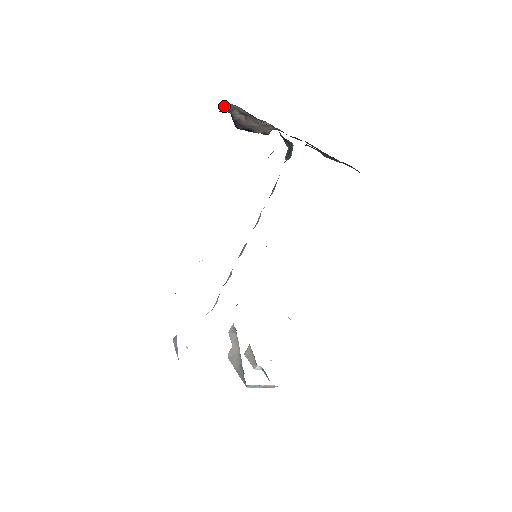
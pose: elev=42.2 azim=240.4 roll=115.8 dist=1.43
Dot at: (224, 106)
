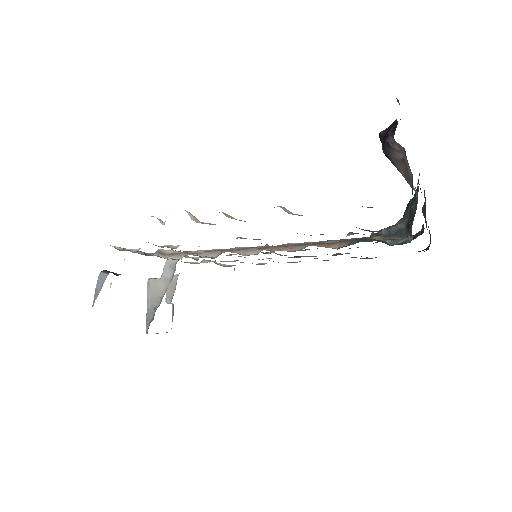
Dot at: occluded
